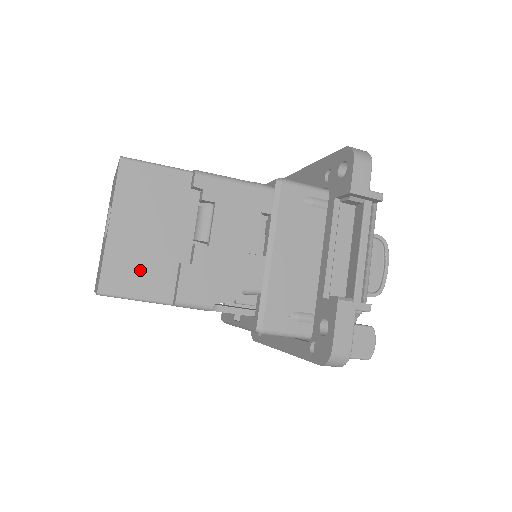
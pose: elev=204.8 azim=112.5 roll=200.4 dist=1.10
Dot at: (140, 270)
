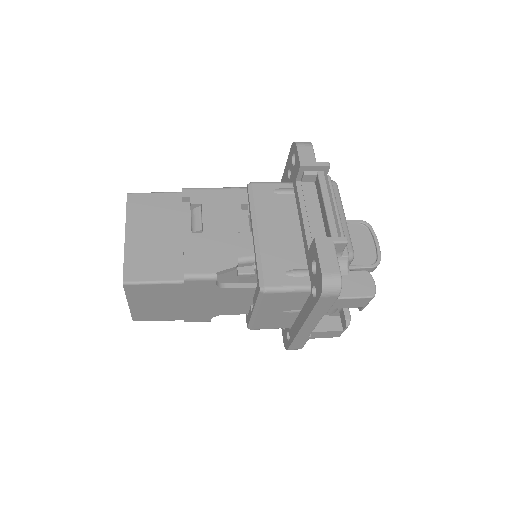
Dot at: (153, 261)
